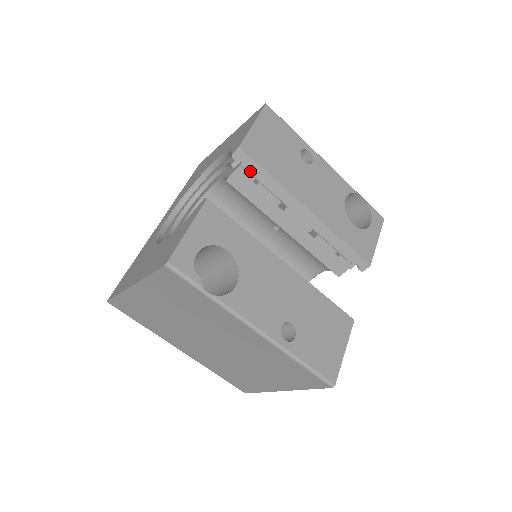
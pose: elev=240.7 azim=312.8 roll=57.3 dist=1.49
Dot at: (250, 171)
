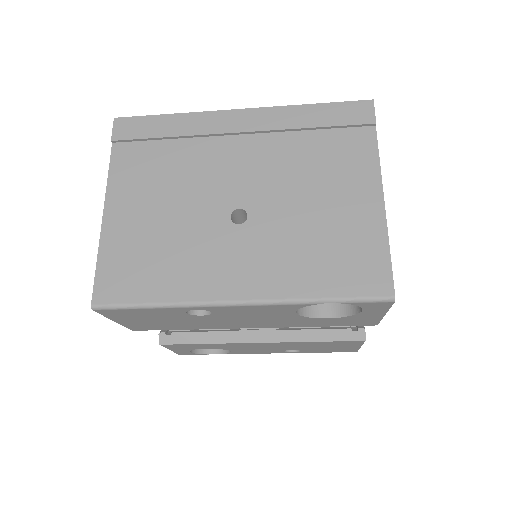
Dot at: occluded
